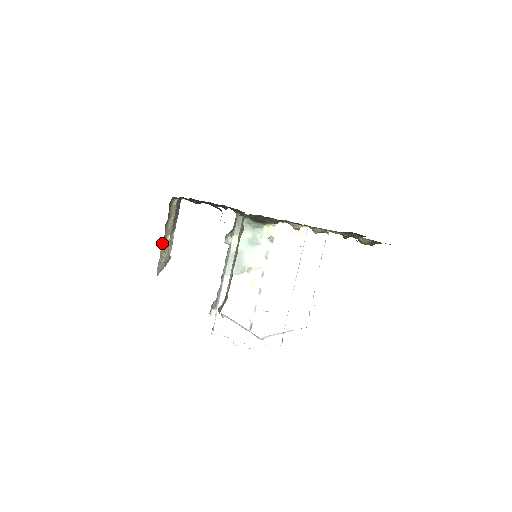
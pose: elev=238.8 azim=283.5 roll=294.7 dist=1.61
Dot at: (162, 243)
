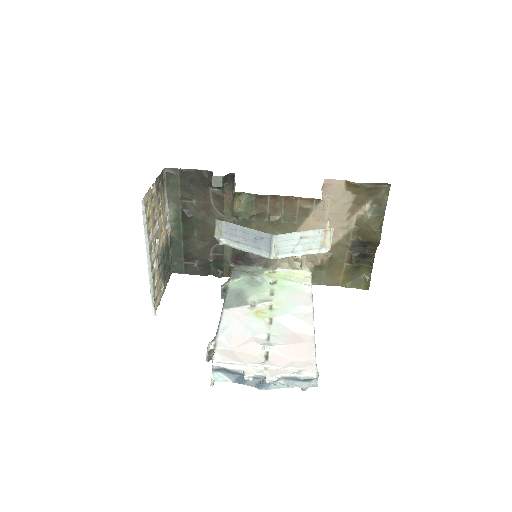
Dot at: (152, 192)
